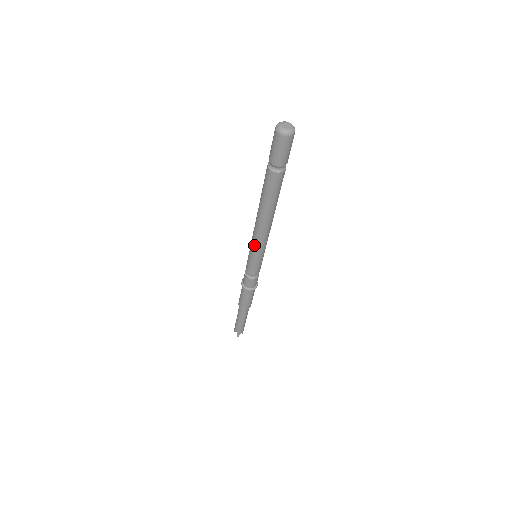
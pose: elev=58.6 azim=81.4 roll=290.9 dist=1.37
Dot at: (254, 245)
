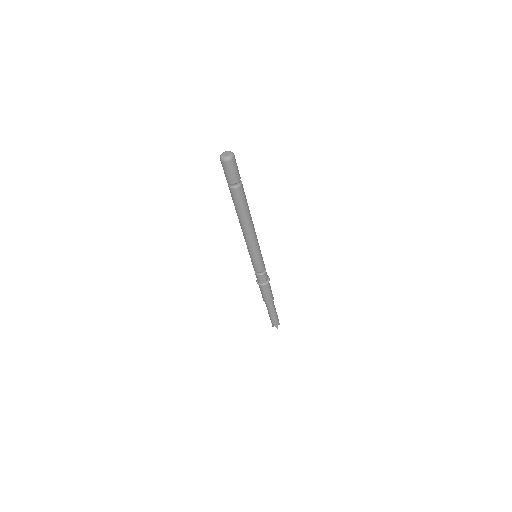
Dot at: (250, 248)
